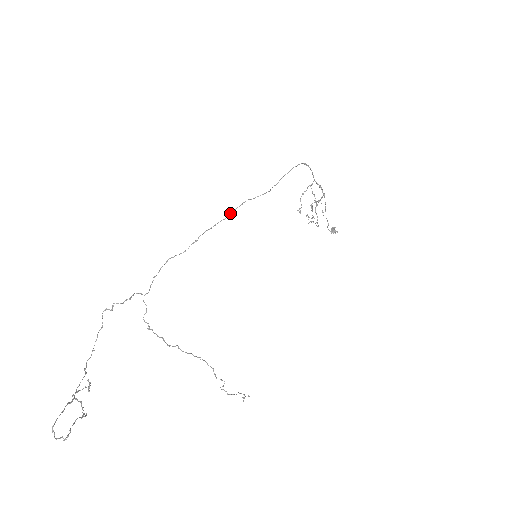
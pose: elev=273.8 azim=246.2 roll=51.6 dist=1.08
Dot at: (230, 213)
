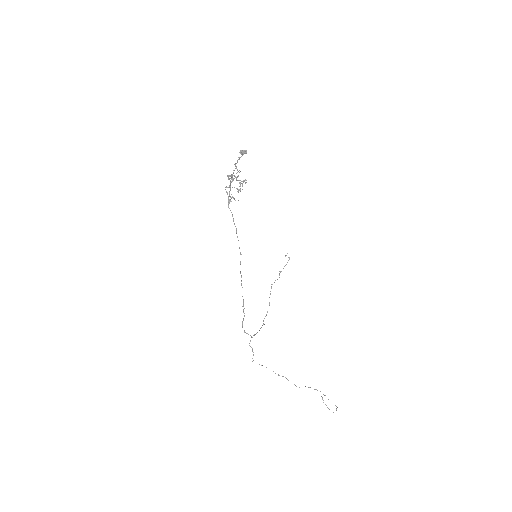
Dot at: (241, 285)
